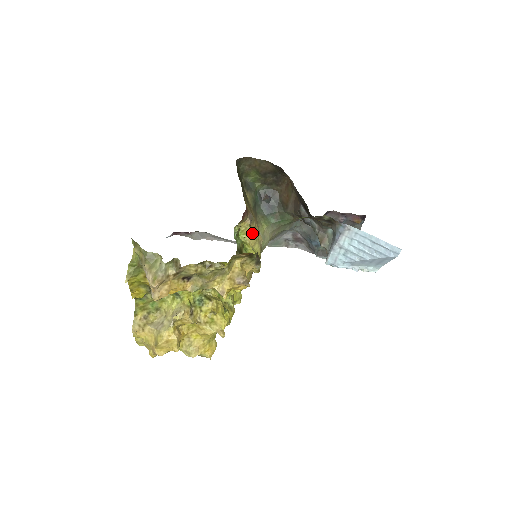
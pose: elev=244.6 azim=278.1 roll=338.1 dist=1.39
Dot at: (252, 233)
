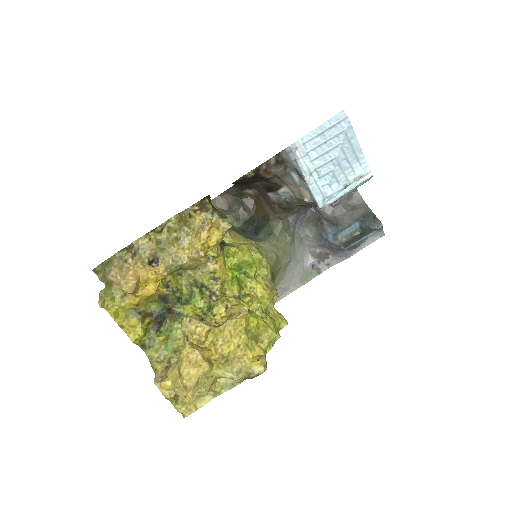
Dot at: (236, 238)
